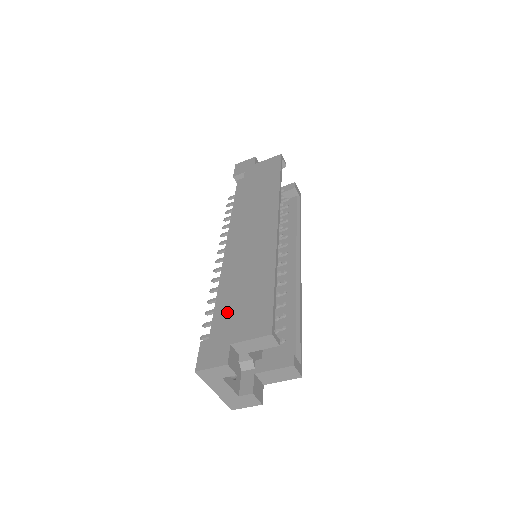
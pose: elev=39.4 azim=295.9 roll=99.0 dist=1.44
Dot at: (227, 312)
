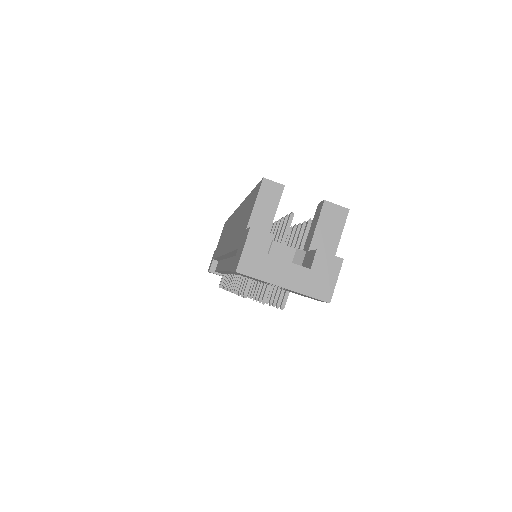
Dot at: (236, 243)
